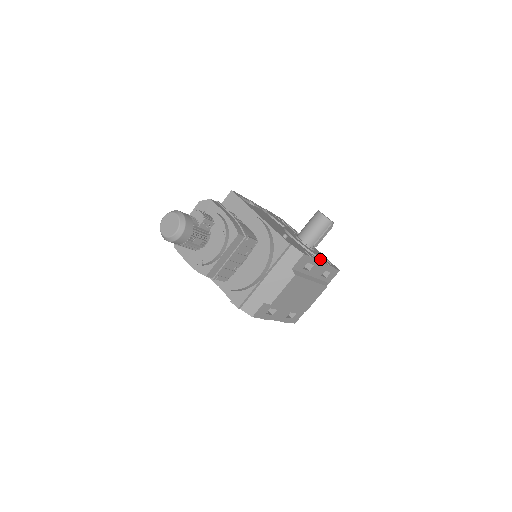
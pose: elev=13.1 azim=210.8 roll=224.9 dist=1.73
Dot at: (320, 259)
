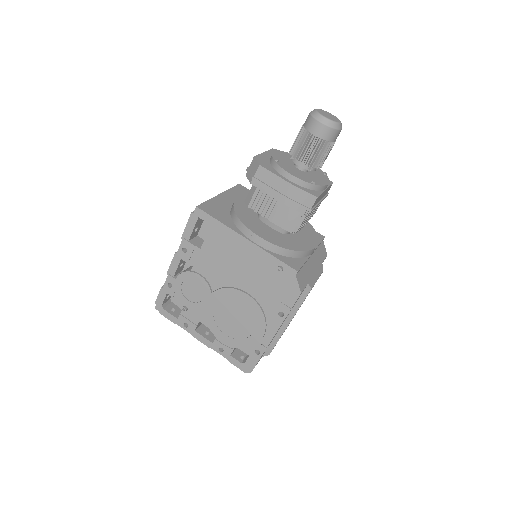
Dot at: occluded
